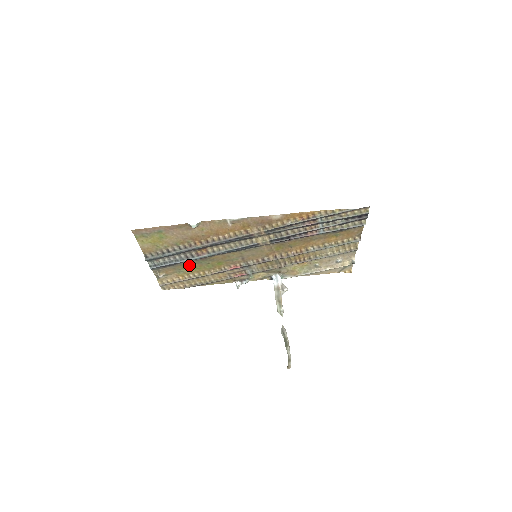
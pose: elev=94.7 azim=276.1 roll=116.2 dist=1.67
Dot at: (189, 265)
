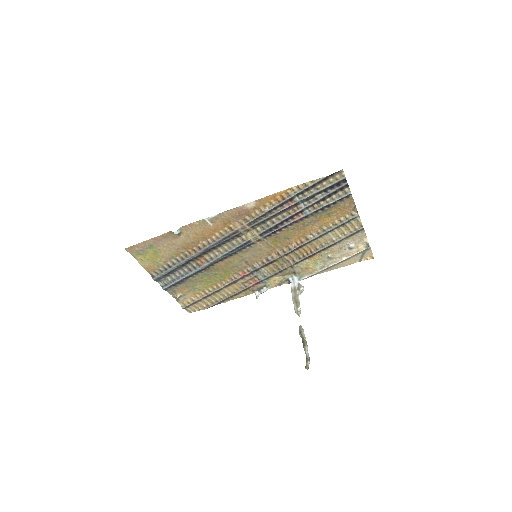
Dot at: (199, 280)
